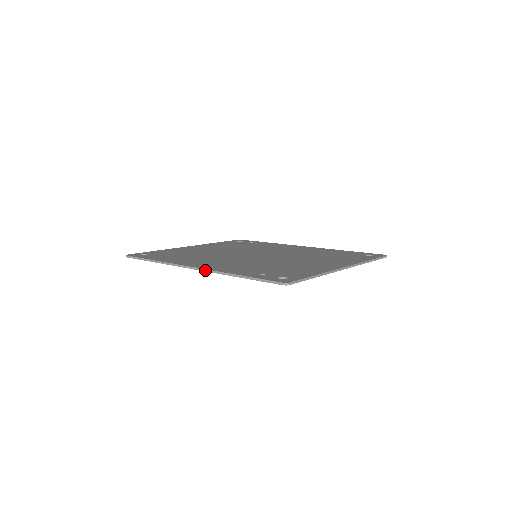
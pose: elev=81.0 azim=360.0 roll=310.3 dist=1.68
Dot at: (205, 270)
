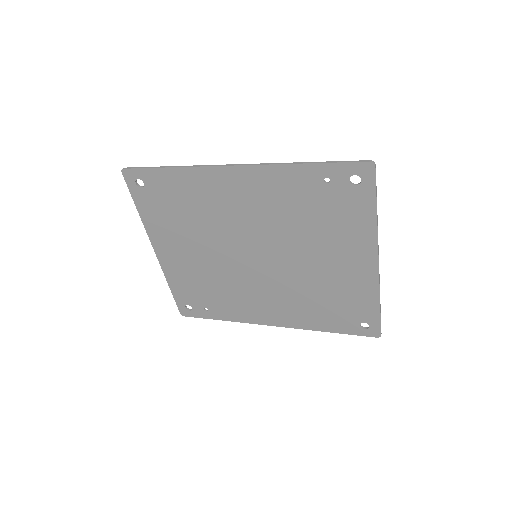
Dot at: (255, 164)
